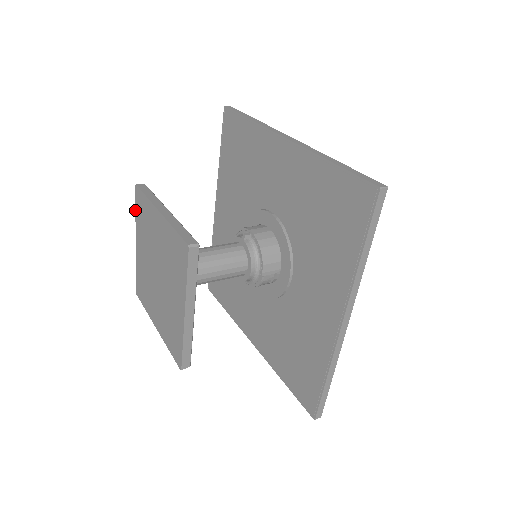
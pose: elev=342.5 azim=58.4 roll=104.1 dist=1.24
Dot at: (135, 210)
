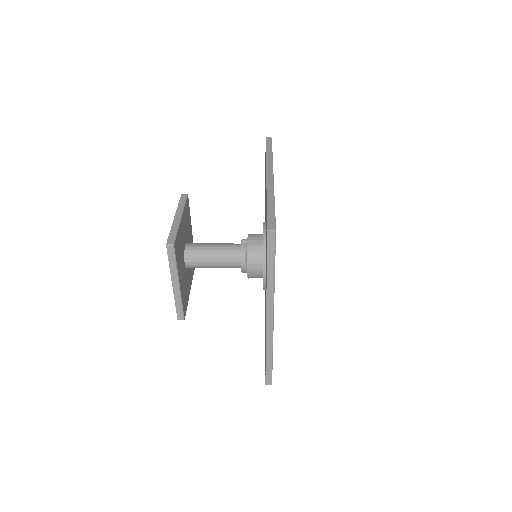
Dot at: occluded
